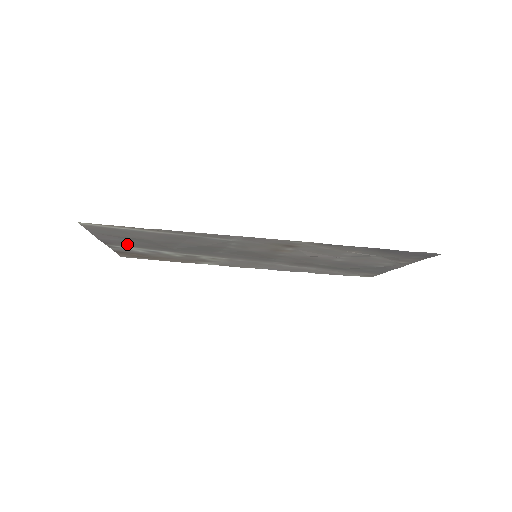
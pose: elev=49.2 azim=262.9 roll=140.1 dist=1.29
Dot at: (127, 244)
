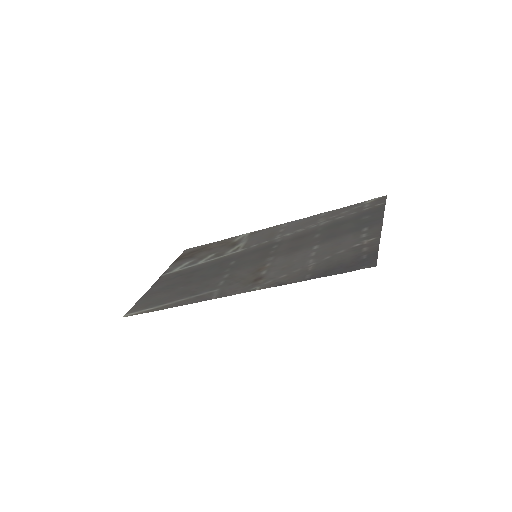
Dot at: (170, 278)
